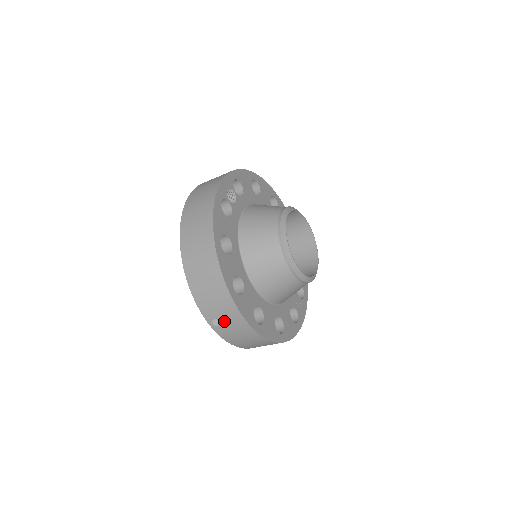
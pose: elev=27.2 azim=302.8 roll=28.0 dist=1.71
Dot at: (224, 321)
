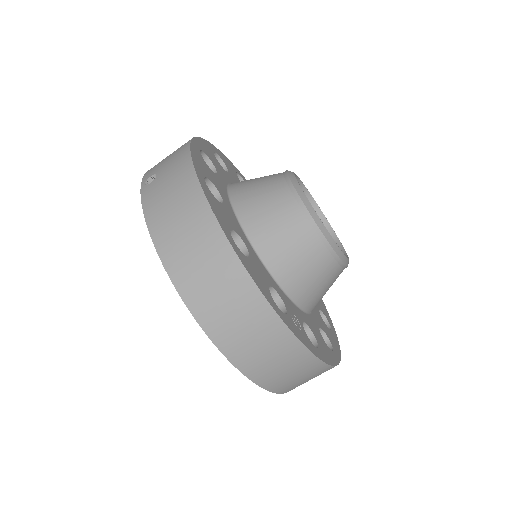
Dot at: (163, 172)
